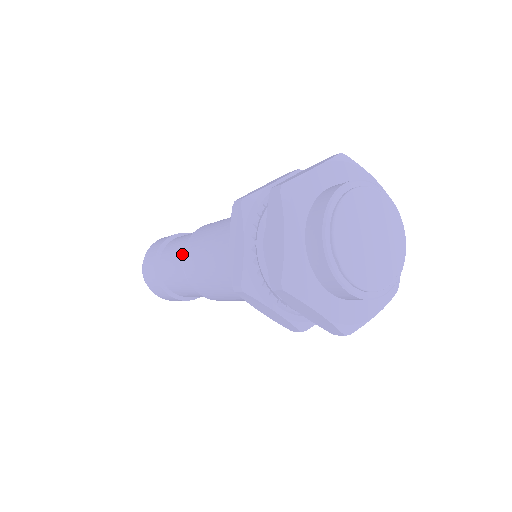
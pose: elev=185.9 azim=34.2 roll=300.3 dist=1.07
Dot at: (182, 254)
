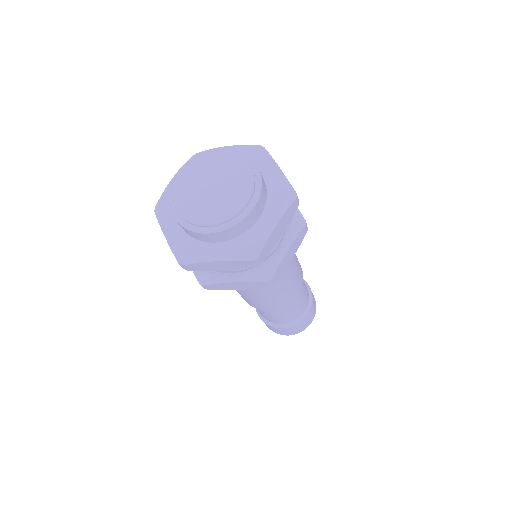
Dot at: occluded
